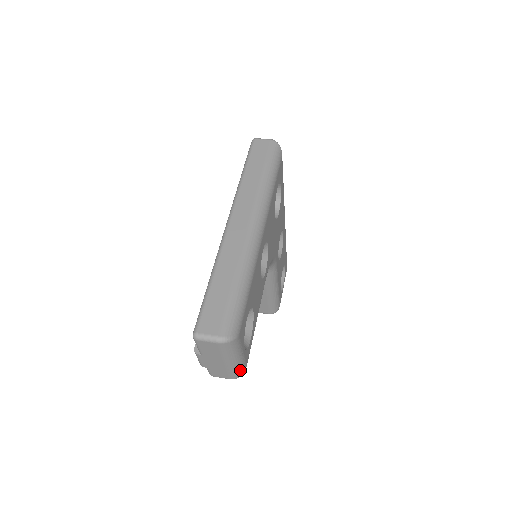
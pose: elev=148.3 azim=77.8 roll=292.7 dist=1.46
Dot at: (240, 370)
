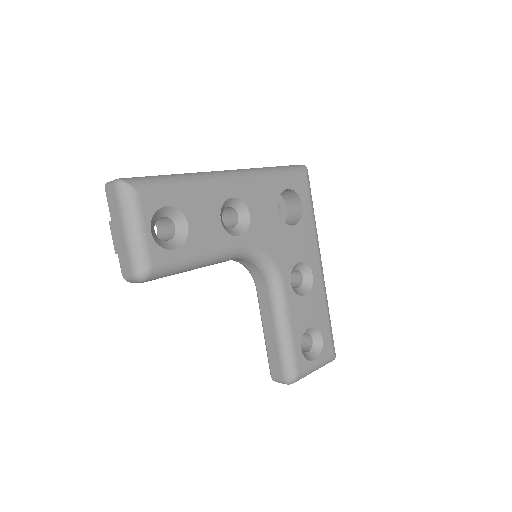
Dot at: (140, 259)
